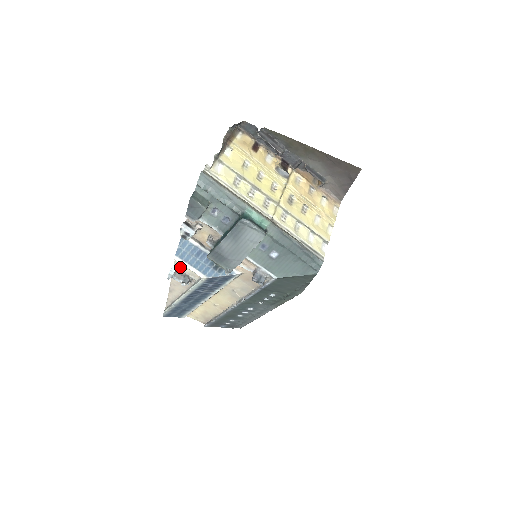
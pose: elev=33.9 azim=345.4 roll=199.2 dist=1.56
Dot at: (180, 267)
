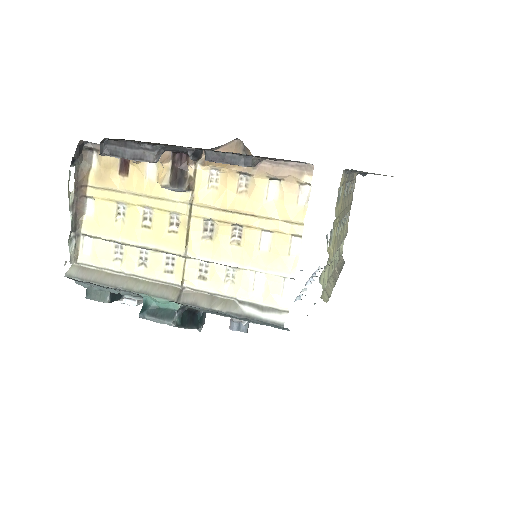
Dot at: occluded
